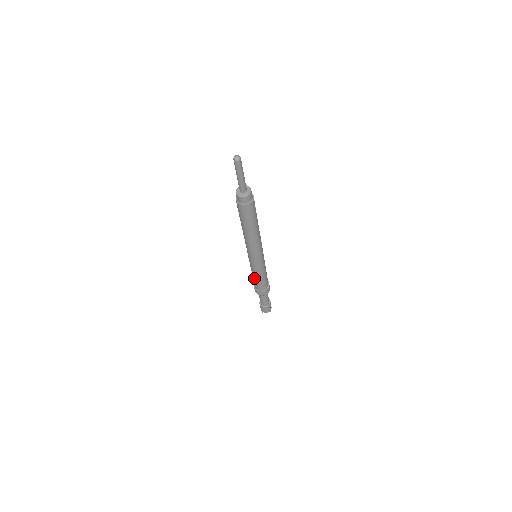
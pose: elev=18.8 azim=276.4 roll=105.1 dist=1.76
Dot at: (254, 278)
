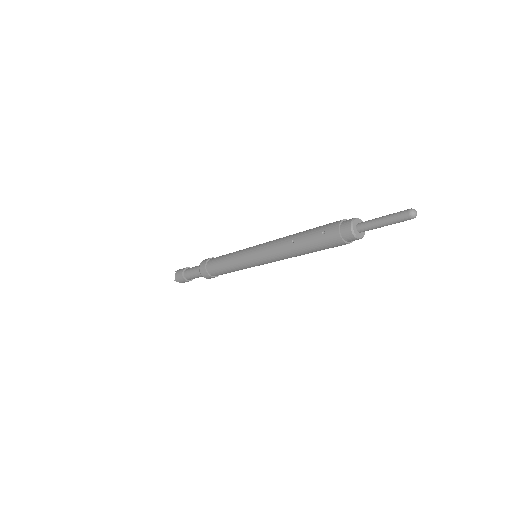
Dot at: (224, 268)
